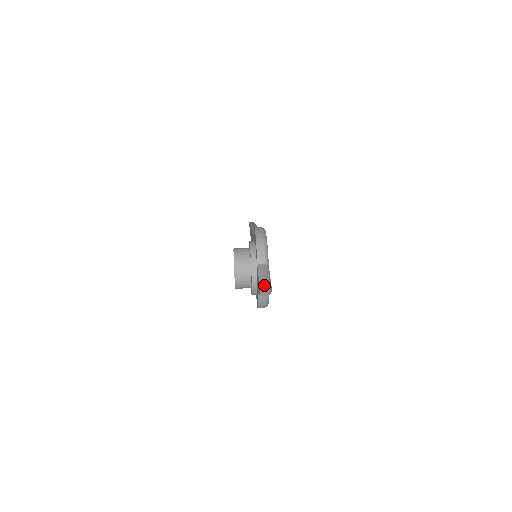
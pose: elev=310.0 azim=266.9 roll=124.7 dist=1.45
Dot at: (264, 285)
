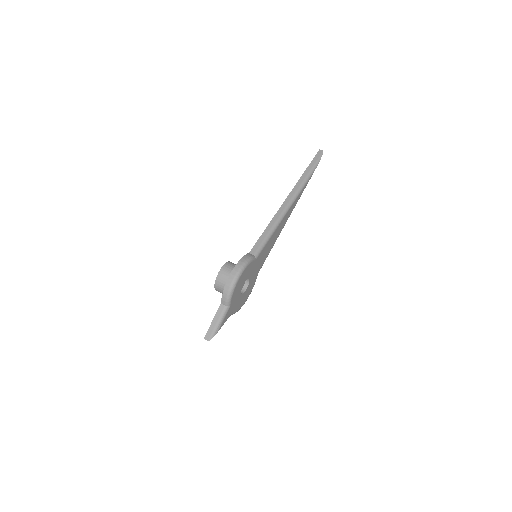
Dot at: (212, 329)
